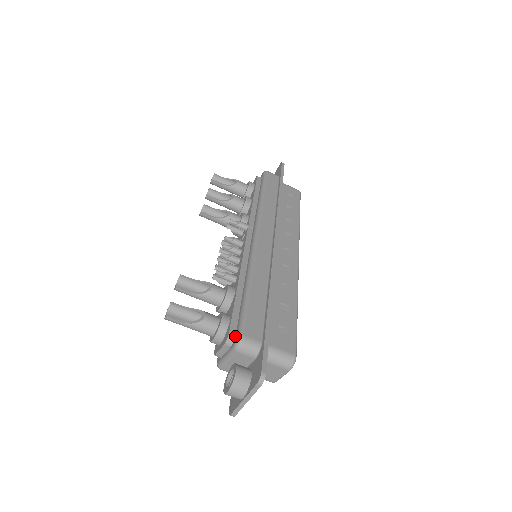
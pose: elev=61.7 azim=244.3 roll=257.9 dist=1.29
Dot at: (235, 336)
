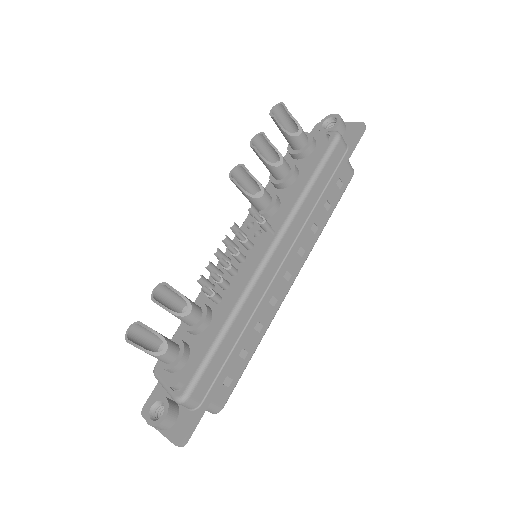
Dot at: (182, 388)
